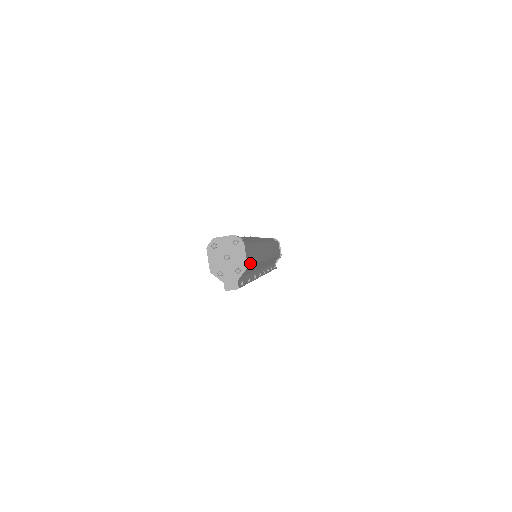
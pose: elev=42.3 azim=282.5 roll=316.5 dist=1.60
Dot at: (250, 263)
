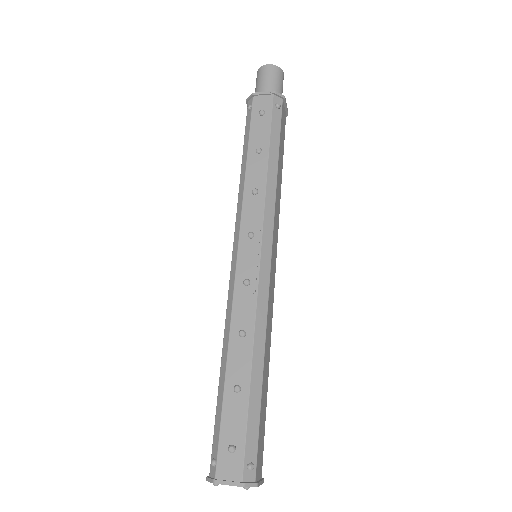
Dot at: (263, 440)
